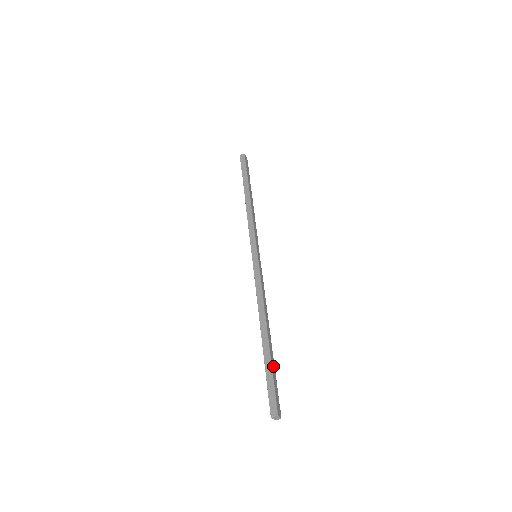
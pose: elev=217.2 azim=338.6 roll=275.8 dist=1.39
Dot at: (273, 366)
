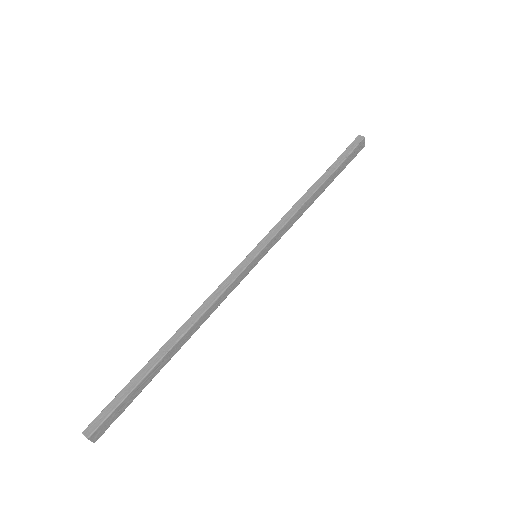
Dot at: (144, 384)
